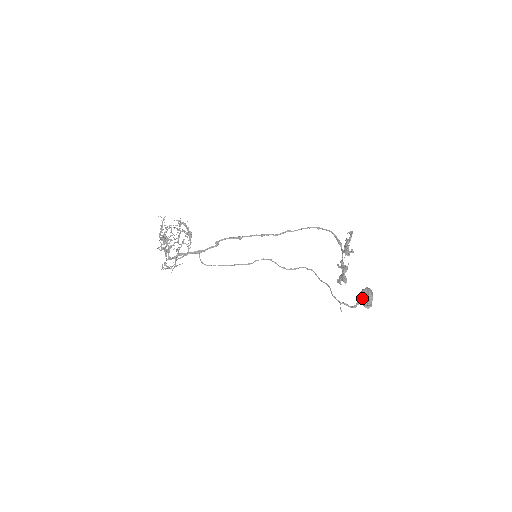
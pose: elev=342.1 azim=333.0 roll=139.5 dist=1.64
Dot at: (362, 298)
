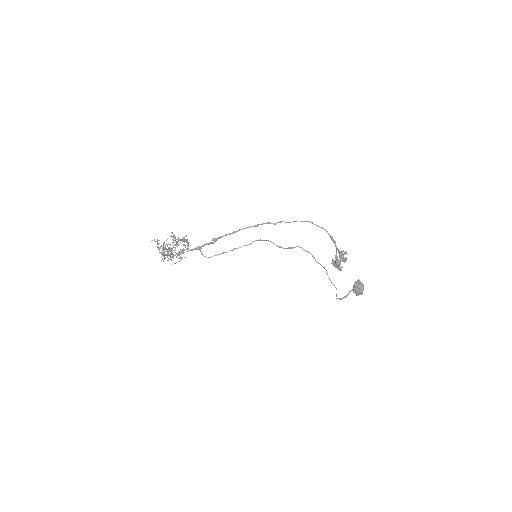
Dot at: (355, 291)
